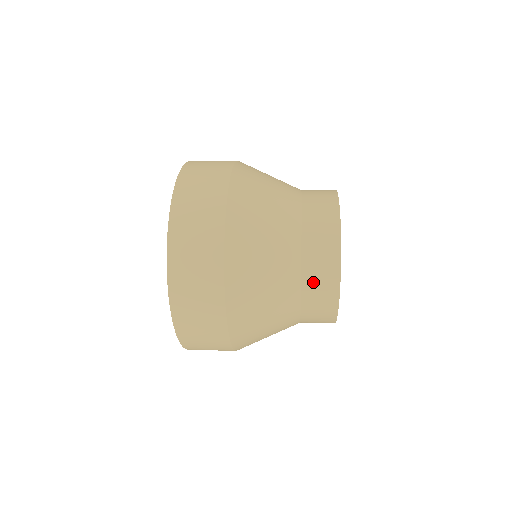
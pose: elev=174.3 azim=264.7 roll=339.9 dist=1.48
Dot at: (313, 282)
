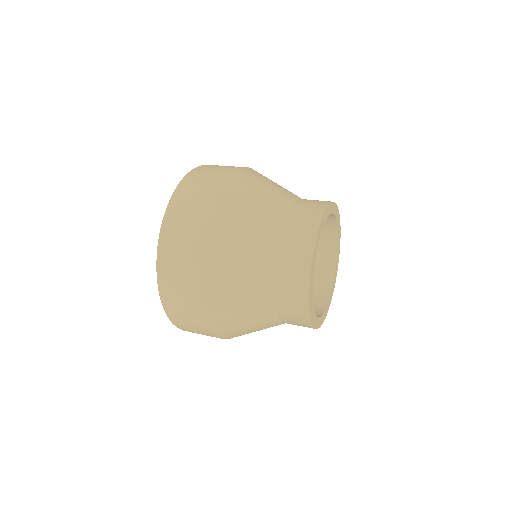
Dot at: (291, 237)
